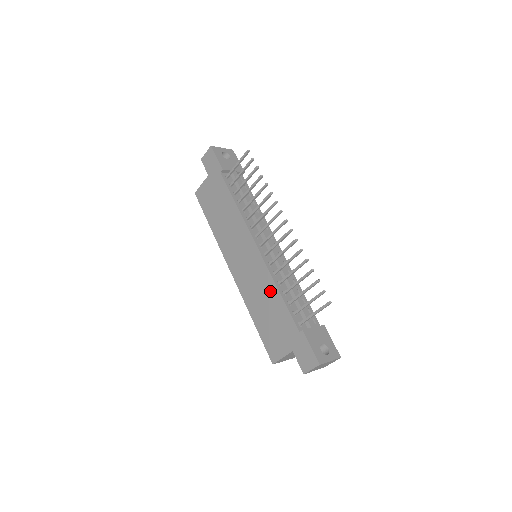
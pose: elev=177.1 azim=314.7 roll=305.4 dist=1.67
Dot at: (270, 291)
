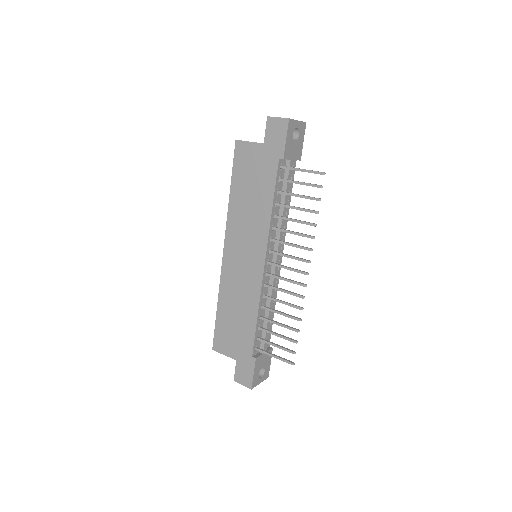
Dot at: (250, 307)
